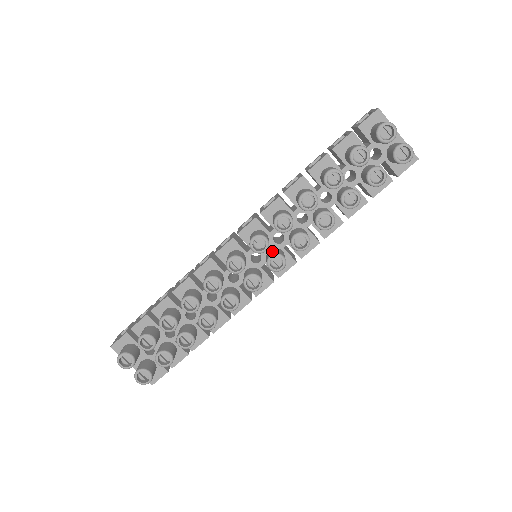
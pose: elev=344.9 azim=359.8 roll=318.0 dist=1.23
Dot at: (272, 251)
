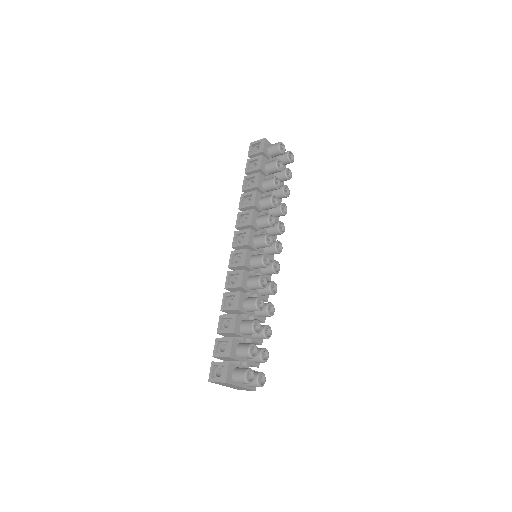
Dot at: occluded
